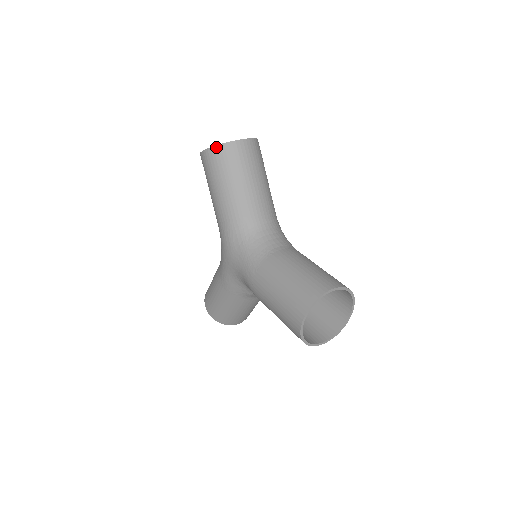
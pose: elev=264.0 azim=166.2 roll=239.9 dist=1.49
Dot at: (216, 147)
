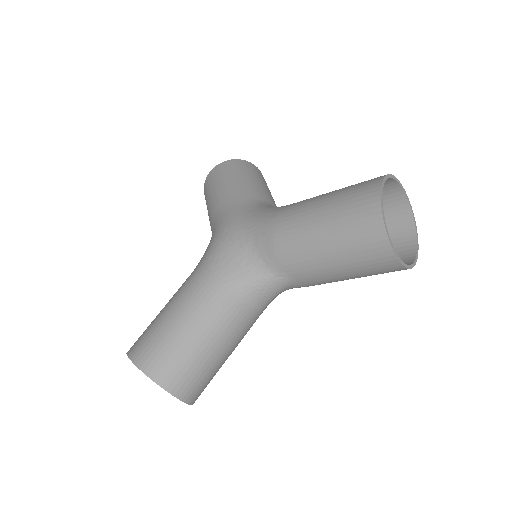
Dot at: (235, 160)
